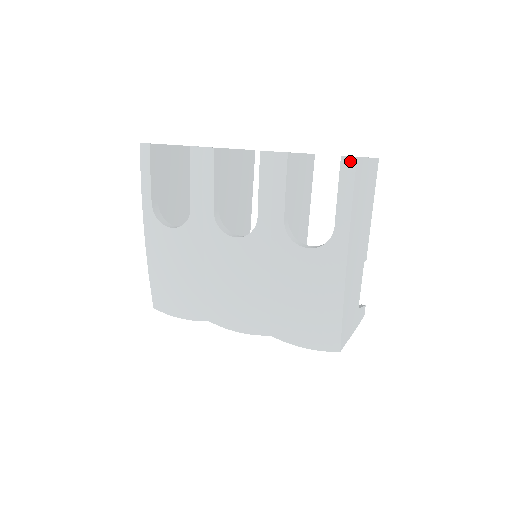
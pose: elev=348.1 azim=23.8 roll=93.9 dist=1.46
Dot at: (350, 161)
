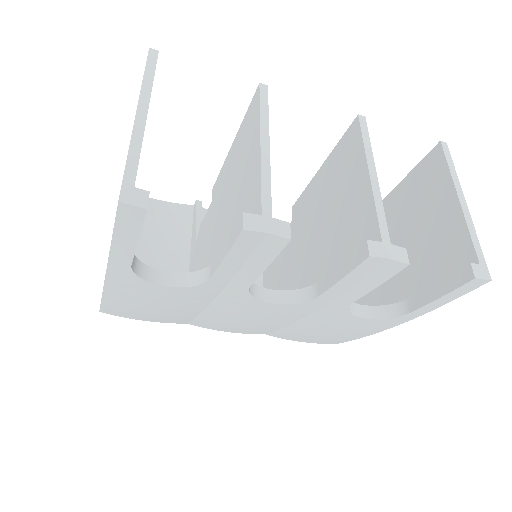
Dot at: (481, 282)
